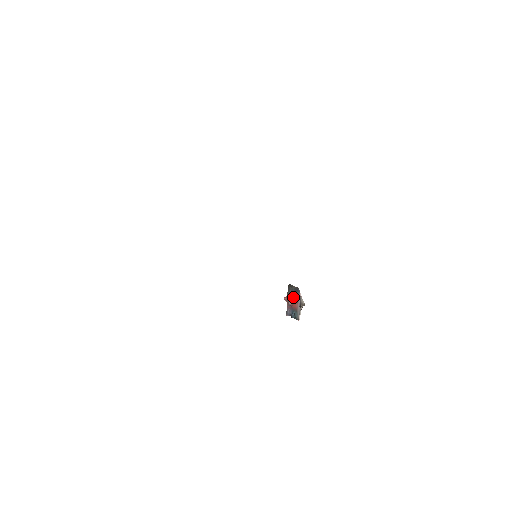
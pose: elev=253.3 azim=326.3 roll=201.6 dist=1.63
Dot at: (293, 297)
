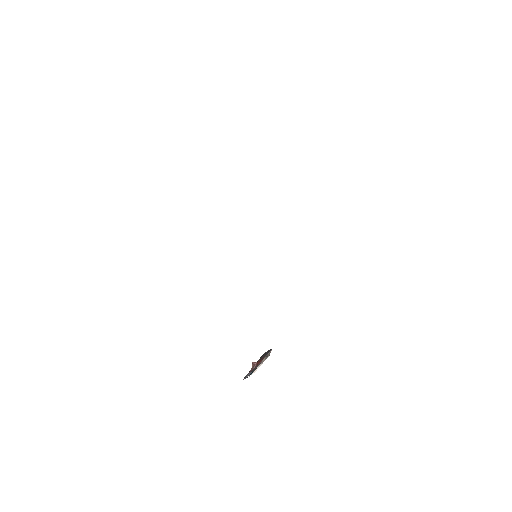
Dot at: (262, 358)
